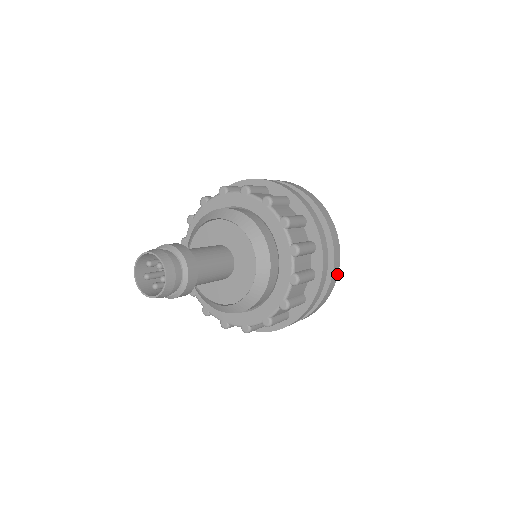
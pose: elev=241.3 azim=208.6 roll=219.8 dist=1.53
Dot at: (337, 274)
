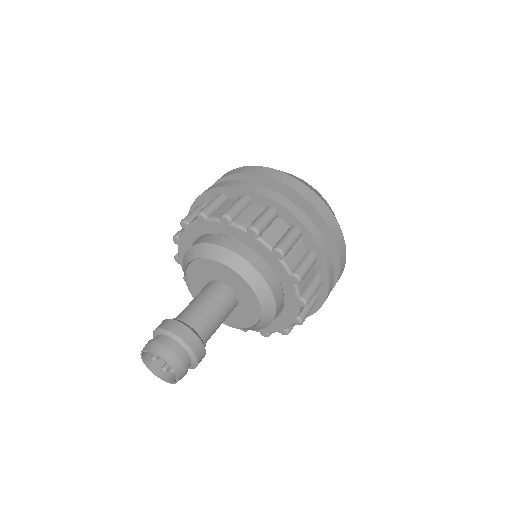
Dot at: occluded
